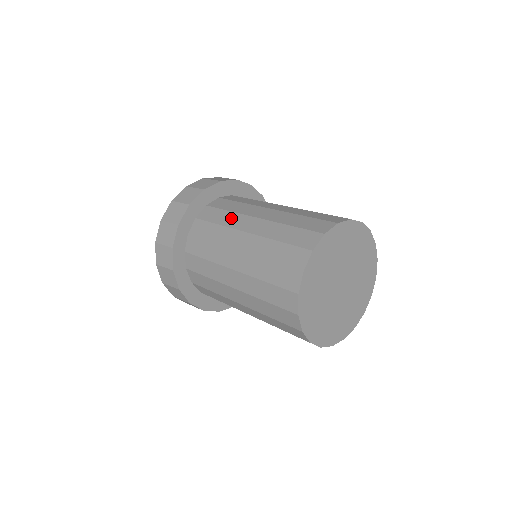
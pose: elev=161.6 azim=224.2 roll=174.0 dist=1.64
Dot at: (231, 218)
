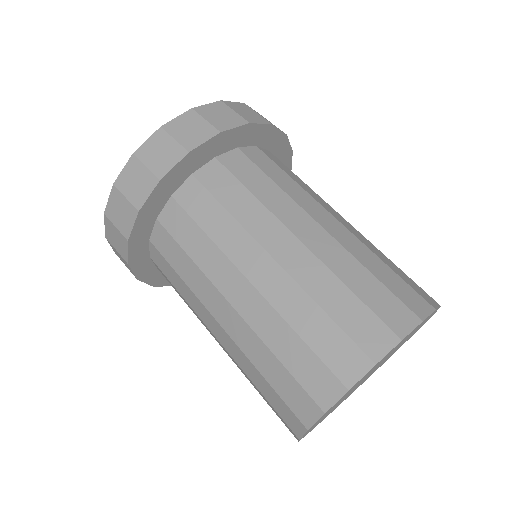
Dot at: (191, 309)
